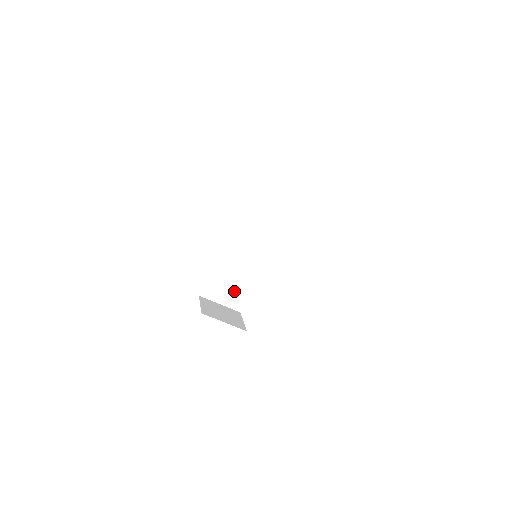
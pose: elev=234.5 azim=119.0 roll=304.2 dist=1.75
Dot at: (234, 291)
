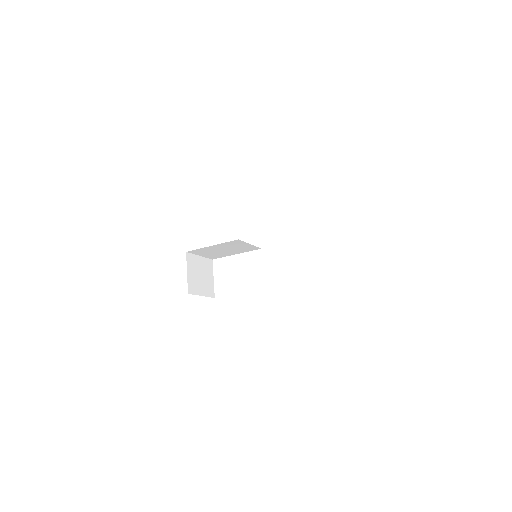
Dot at: (218, 253)
